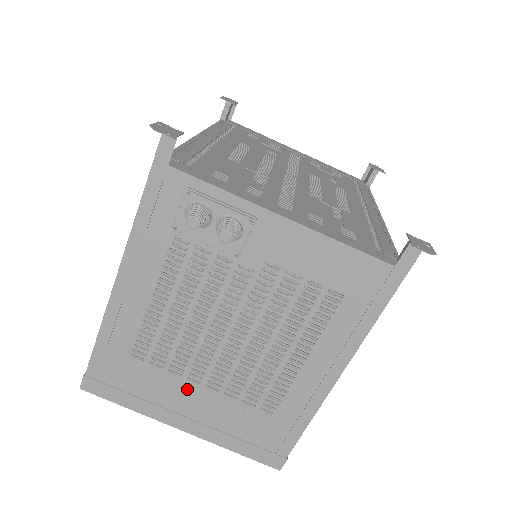
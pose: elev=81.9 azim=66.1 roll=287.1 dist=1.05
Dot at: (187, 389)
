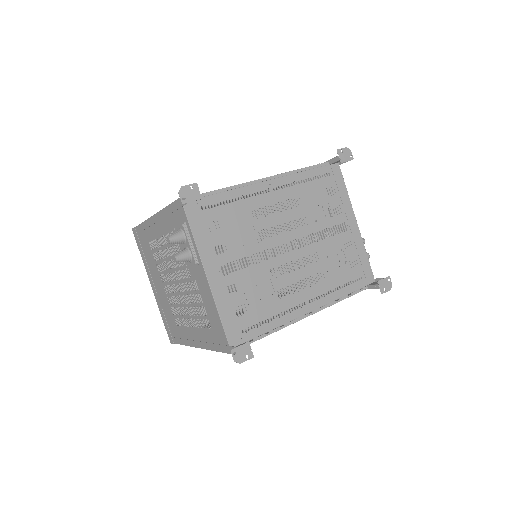
Dot at: (159, 278)
